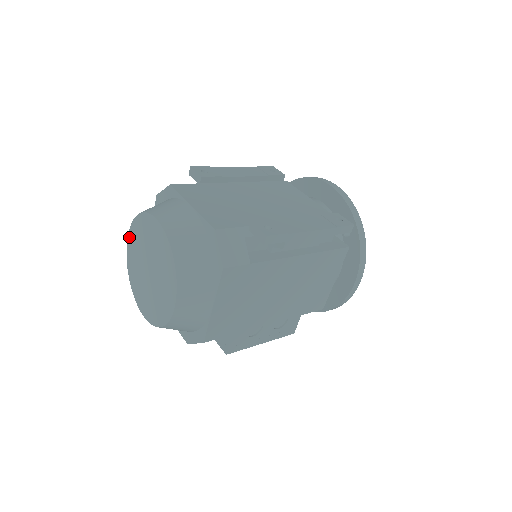
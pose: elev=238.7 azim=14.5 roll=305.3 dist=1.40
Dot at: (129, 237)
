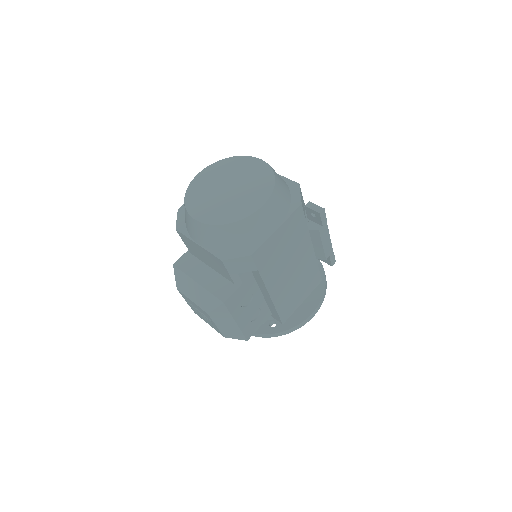
Dot at: (204, 171)
